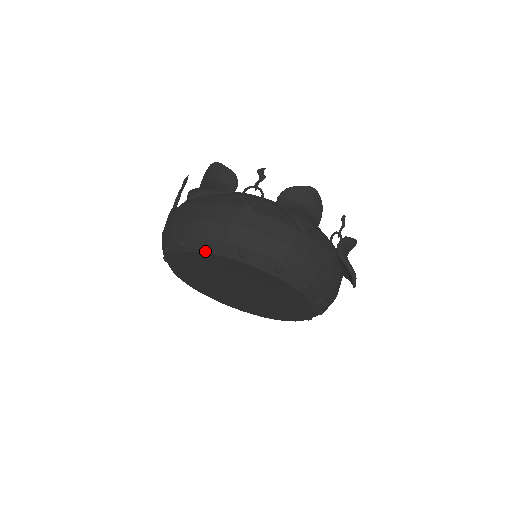
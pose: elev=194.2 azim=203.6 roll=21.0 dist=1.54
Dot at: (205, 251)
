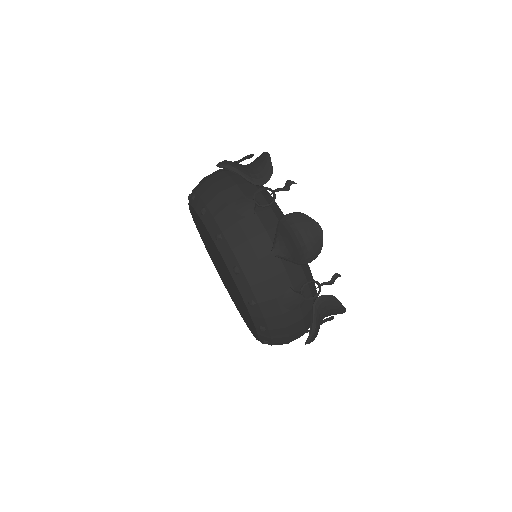
Dot at: (200, 214)
